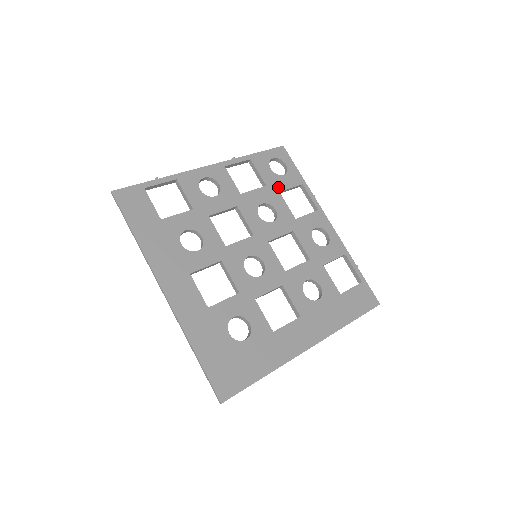
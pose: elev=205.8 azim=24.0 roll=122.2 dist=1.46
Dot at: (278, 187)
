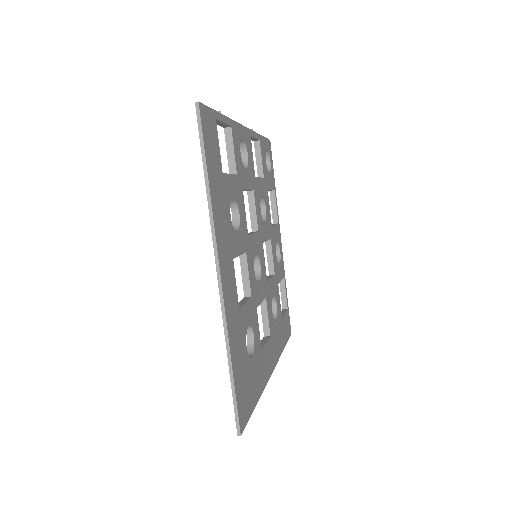
Dot at: (268, 184)
